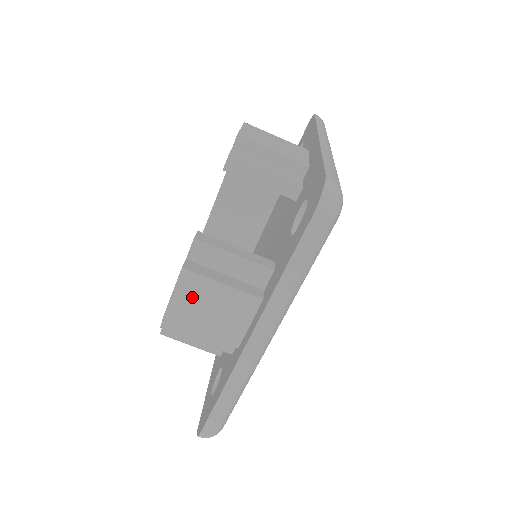
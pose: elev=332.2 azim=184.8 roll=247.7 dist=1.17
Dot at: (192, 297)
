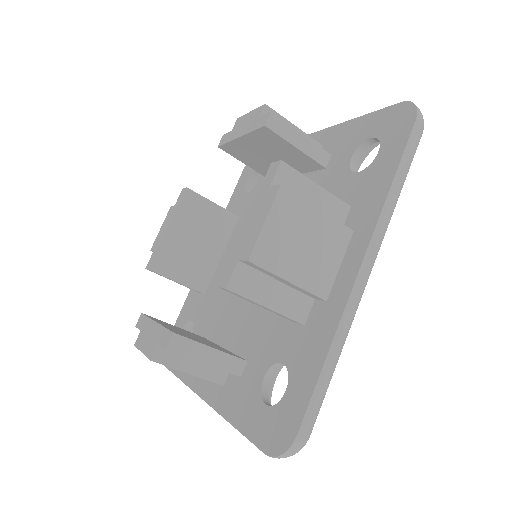
Dot at: (286, 227)
